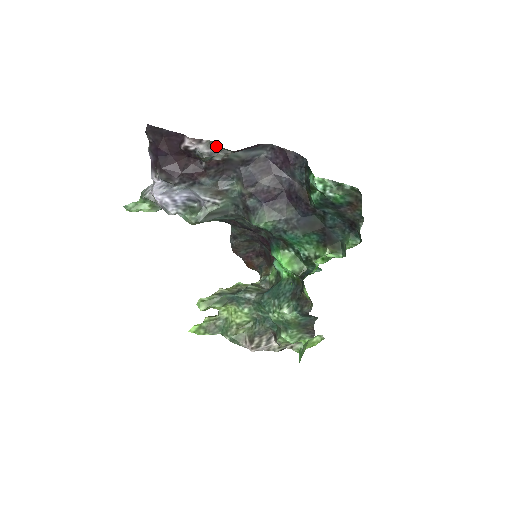
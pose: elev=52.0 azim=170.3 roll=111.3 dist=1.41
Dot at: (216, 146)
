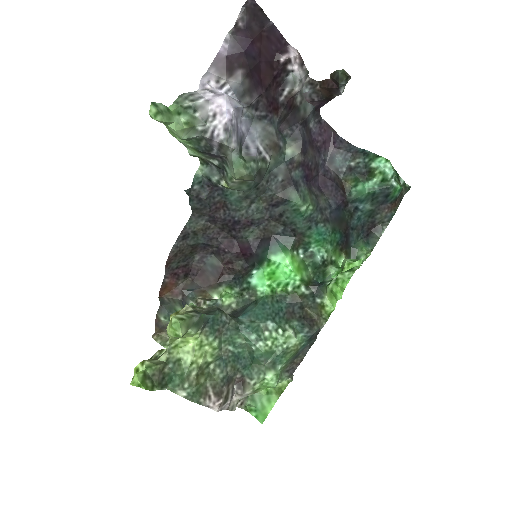
Dot at: occluded
